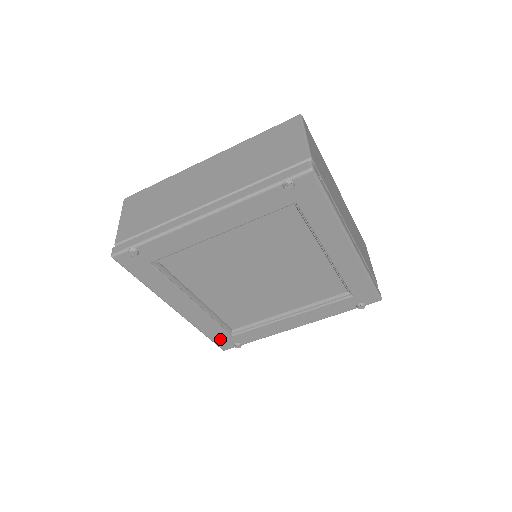
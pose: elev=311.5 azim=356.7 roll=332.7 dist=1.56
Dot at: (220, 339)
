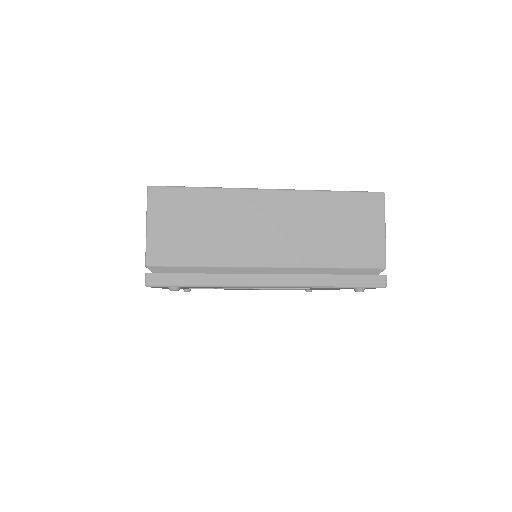
Dot at: occluded
